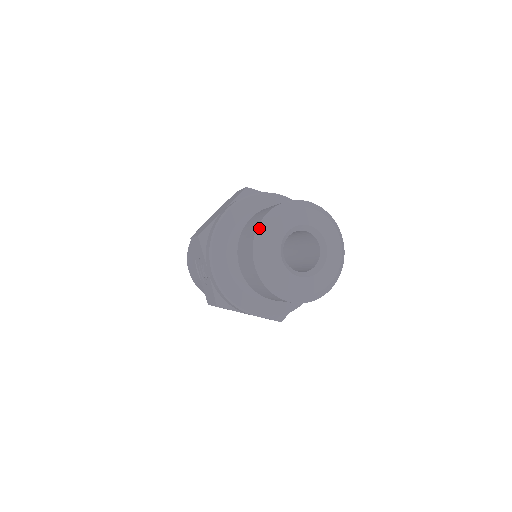
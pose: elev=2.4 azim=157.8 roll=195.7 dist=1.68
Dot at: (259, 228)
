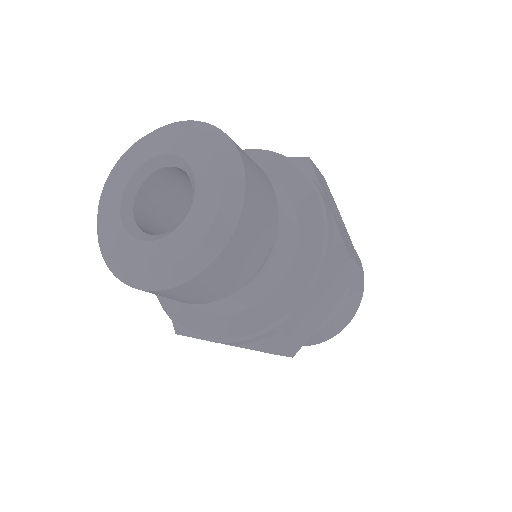
Dot at: occluded
